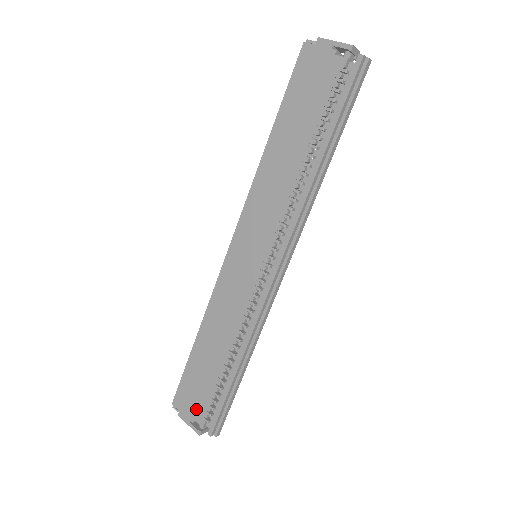
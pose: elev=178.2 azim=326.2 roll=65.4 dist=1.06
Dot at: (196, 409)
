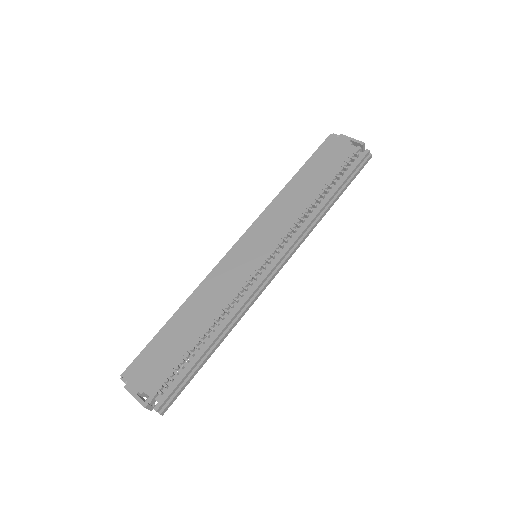
Dot at: (150, 380)
